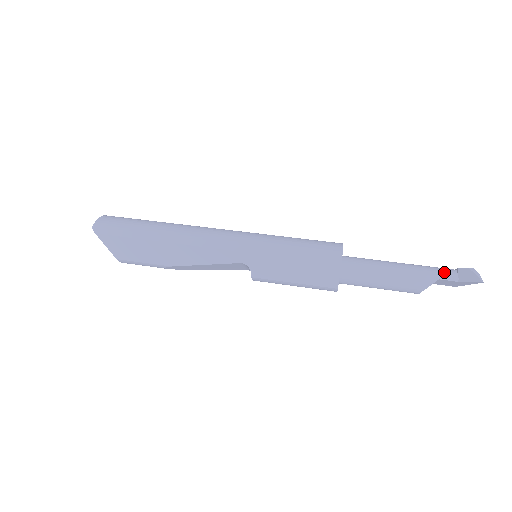
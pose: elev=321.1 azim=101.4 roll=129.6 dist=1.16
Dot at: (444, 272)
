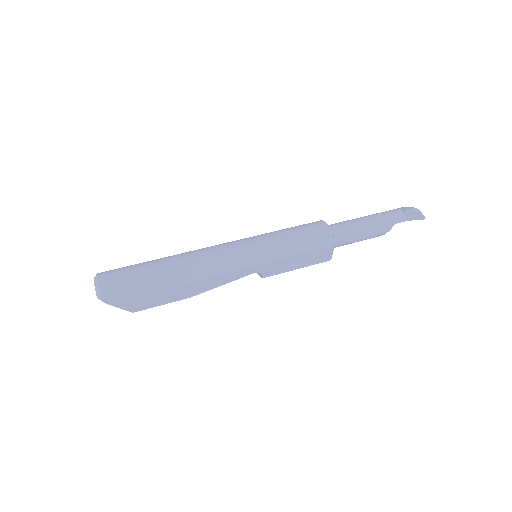
Dot at: (397, 216)
